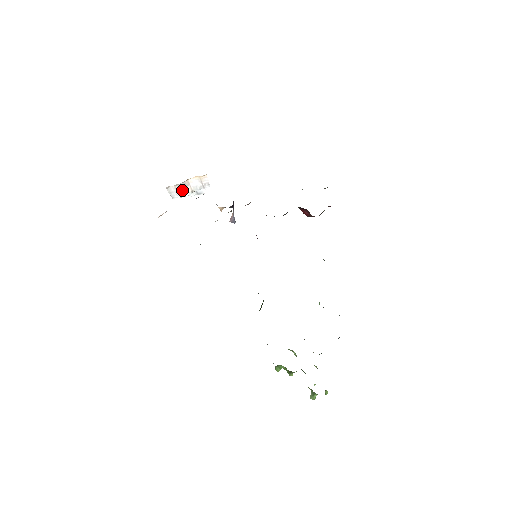
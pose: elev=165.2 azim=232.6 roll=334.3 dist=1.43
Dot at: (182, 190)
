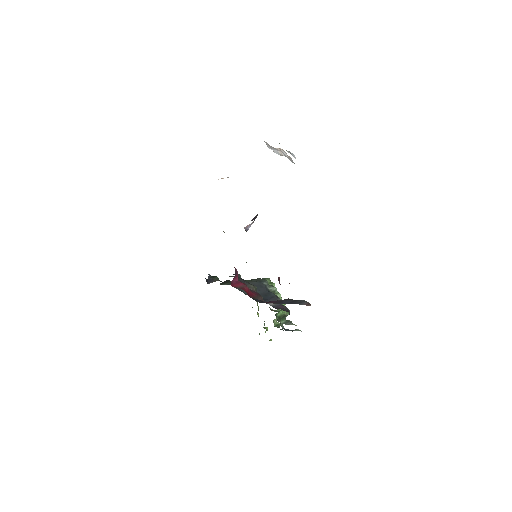
Dot at: (275, 149)
